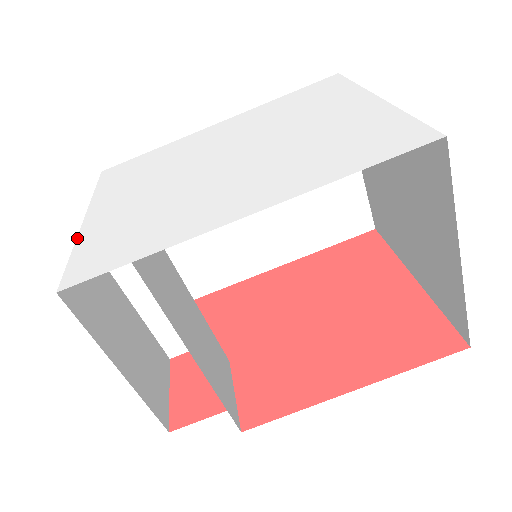
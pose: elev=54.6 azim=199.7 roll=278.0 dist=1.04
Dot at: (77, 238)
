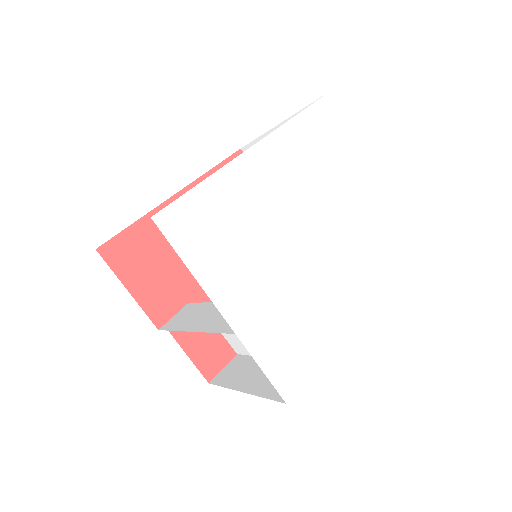
Dot at: (246, 347)
